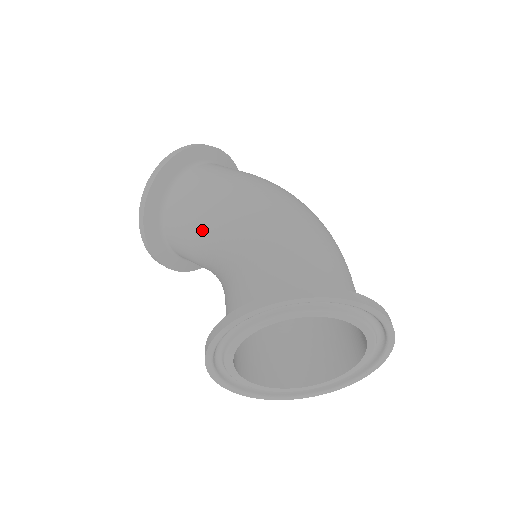
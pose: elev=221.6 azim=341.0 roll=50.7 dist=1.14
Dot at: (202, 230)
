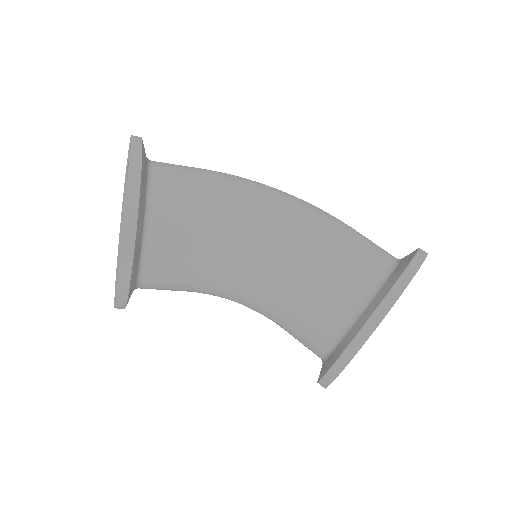
Dot at: (228, 234)
